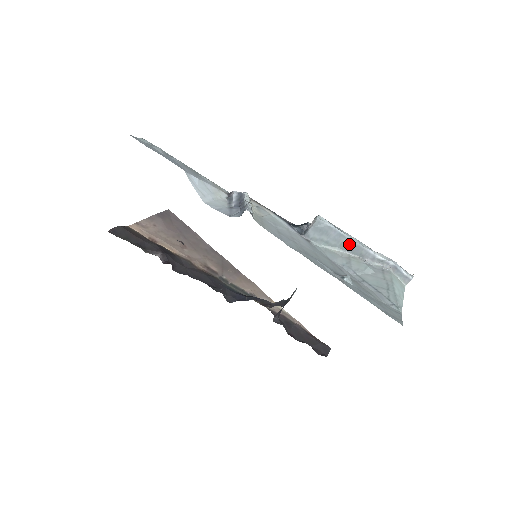
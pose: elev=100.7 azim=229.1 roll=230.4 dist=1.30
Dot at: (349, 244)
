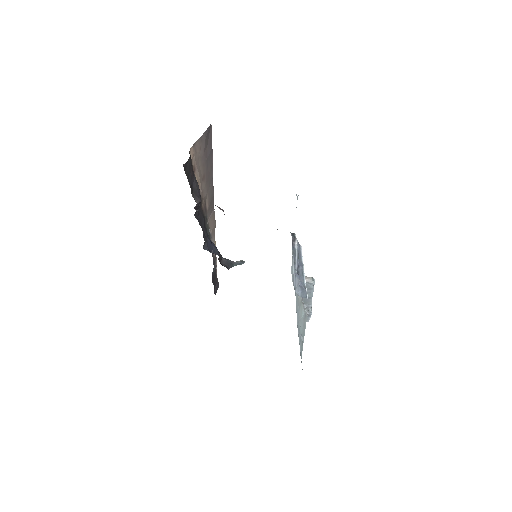
Dot at: (308, 298)
